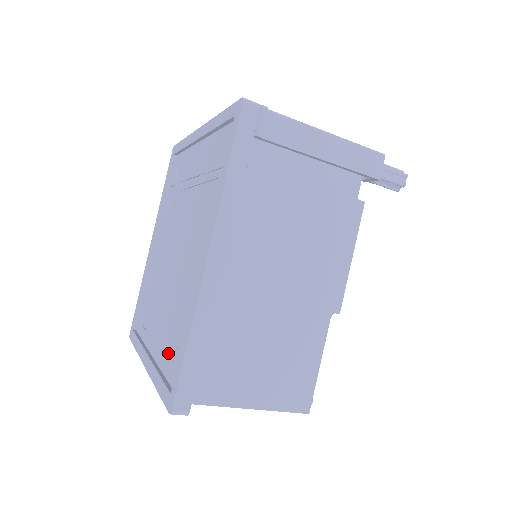
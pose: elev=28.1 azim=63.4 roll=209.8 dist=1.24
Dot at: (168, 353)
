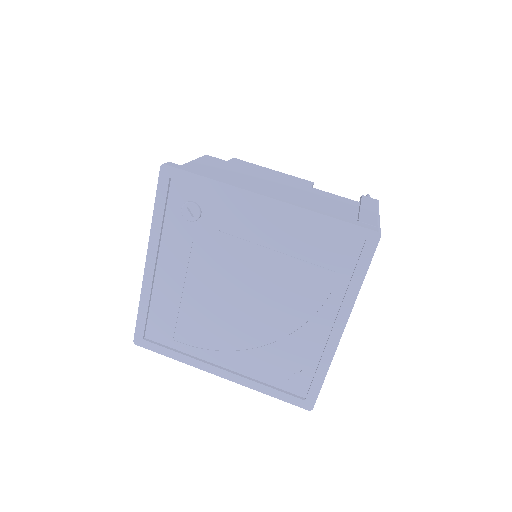
Dot at: (274, 373)
